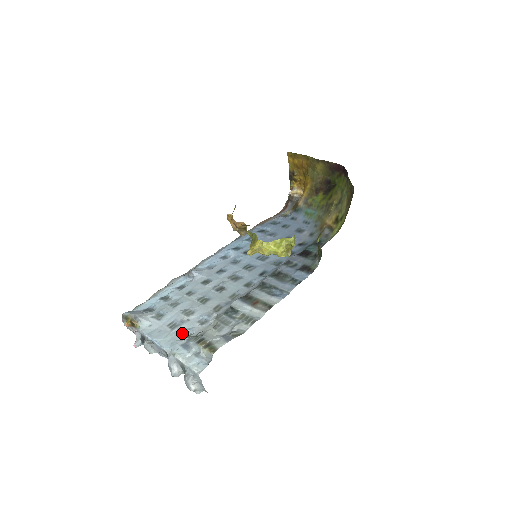
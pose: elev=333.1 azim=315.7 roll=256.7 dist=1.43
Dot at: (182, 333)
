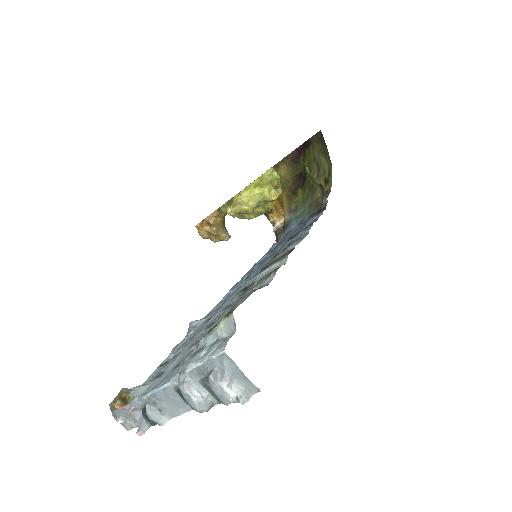
Dot at: occluded
